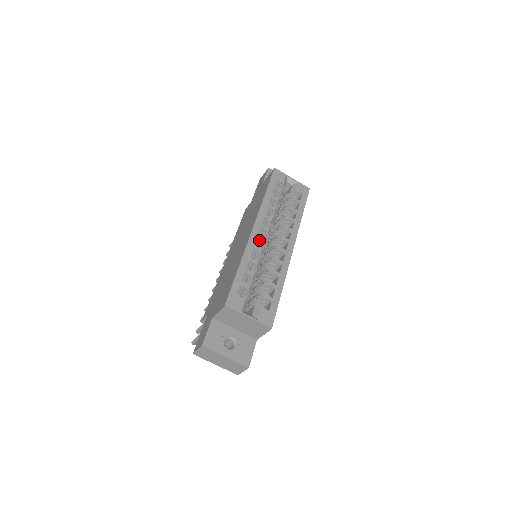
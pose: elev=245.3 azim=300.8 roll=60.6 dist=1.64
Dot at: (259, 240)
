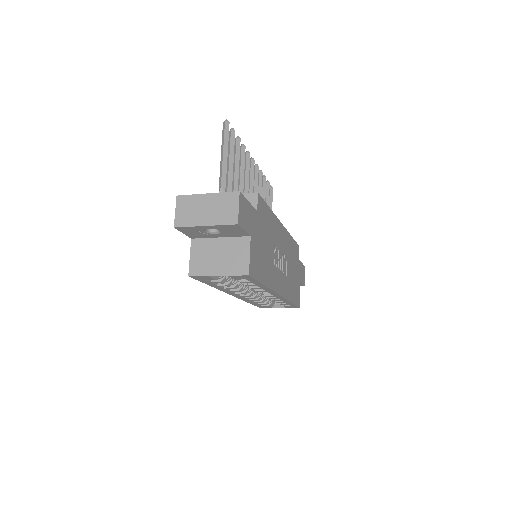
Dot at: (245, 295)
